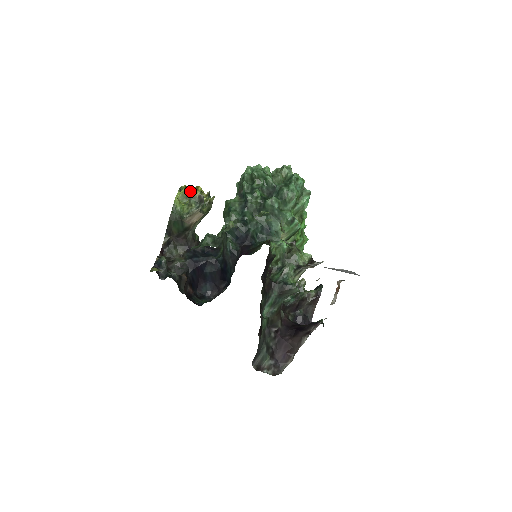
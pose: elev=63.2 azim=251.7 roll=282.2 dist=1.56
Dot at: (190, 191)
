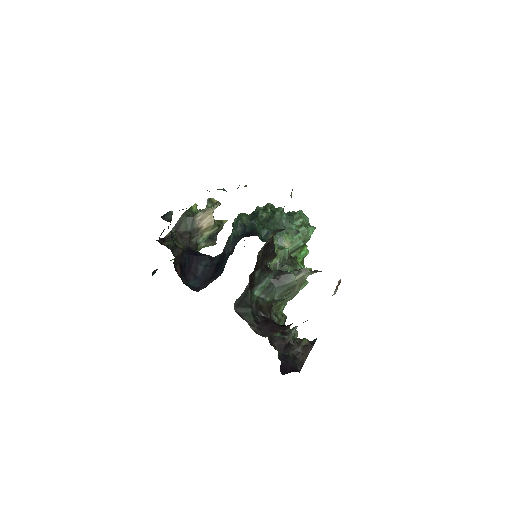
Dot at: (210, 198)
